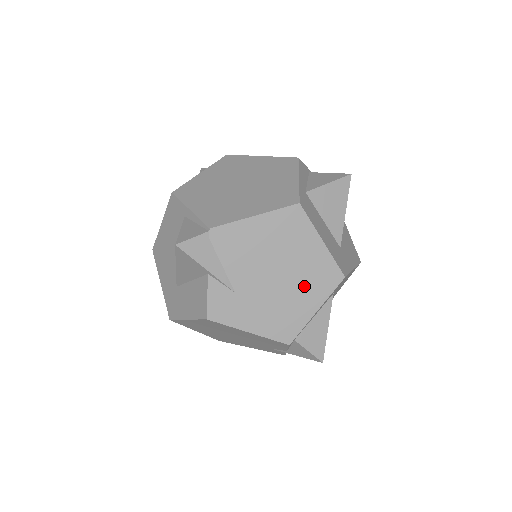
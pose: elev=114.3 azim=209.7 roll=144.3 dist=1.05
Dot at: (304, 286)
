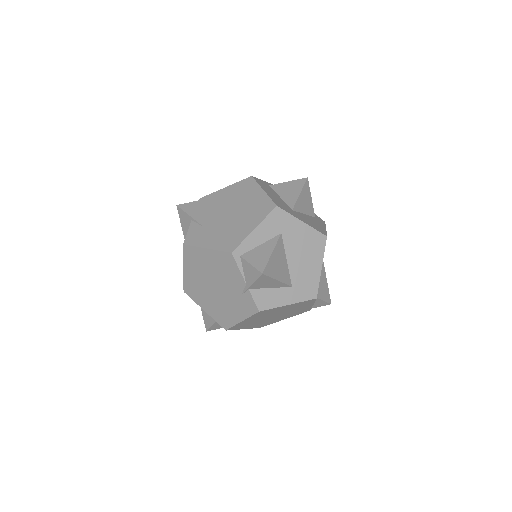
Dot at: (248, 216)
